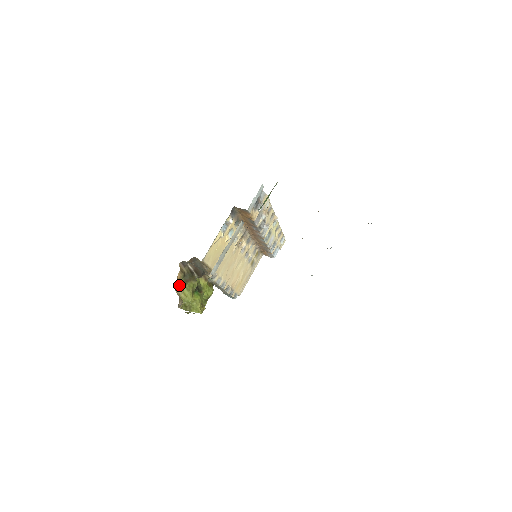
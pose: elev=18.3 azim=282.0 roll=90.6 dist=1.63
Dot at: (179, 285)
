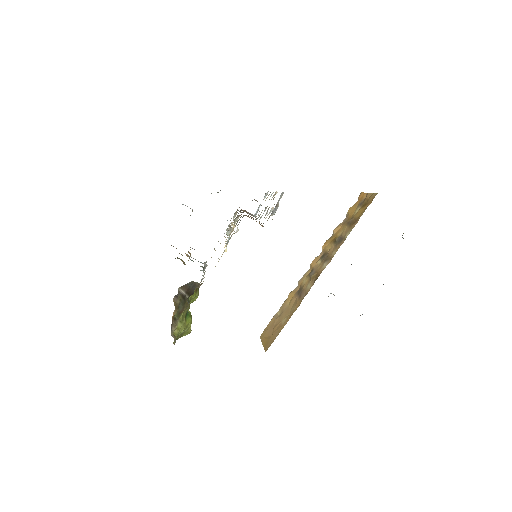
Dot at: (173, 323)
